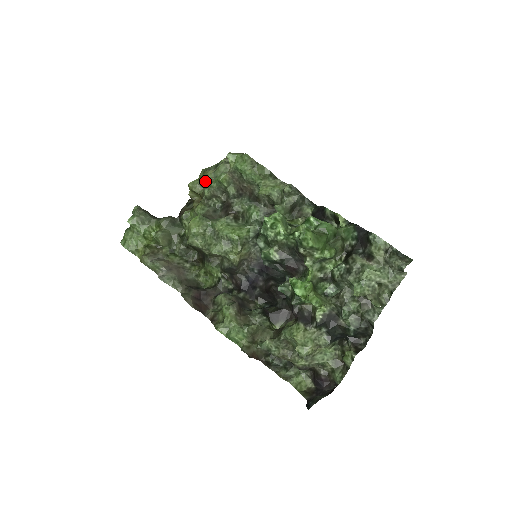
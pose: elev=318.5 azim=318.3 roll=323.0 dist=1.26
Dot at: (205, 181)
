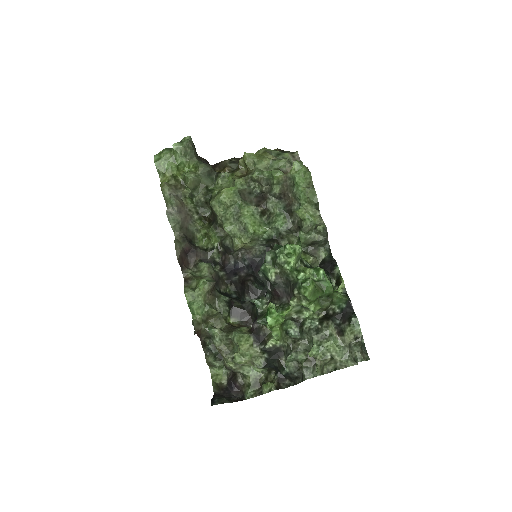
Dot at: (261, 163)
